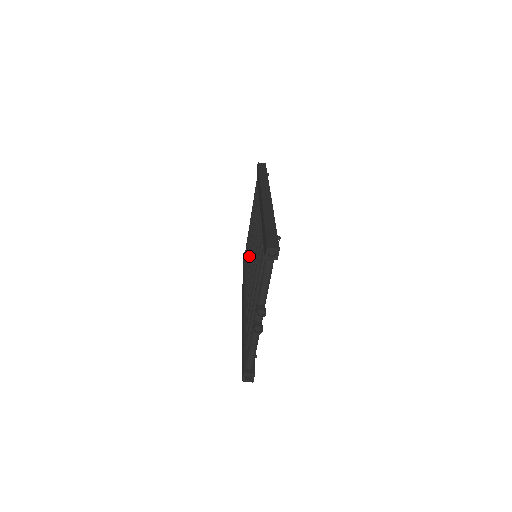
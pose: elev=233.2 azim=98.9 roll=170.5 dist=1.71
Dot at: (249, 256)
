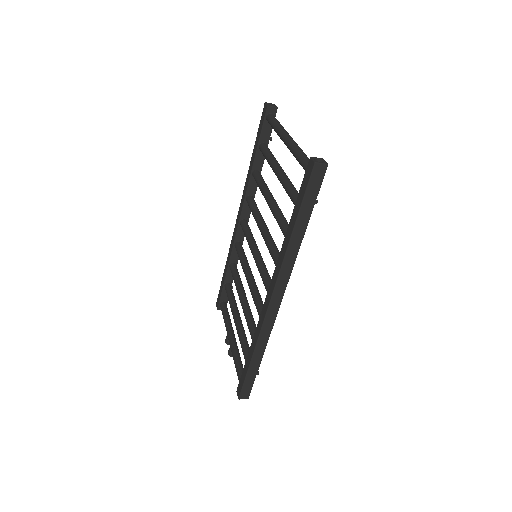
Dot at: (260, 190)
